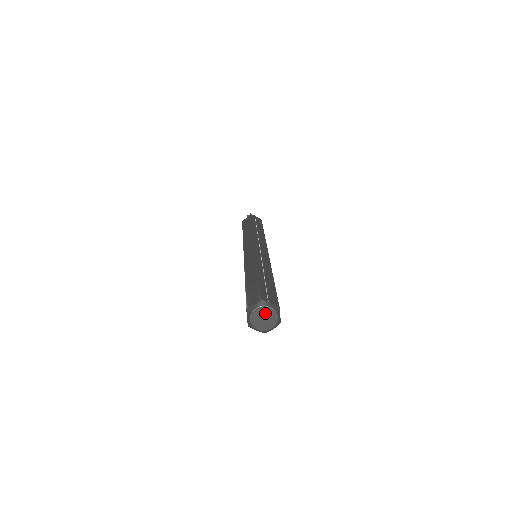
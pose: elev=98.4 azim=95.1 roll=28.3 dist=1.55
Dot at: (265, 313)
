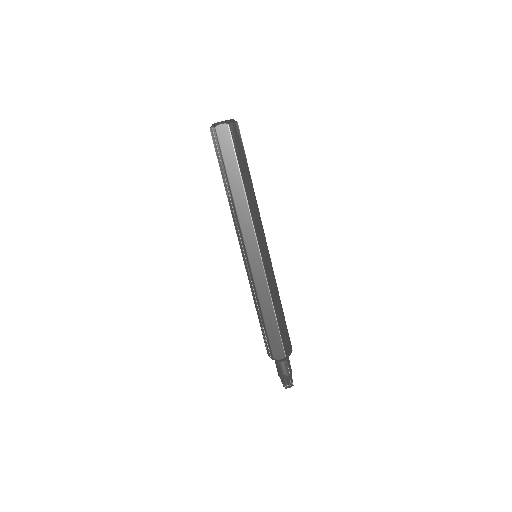
Dot at: occluded
